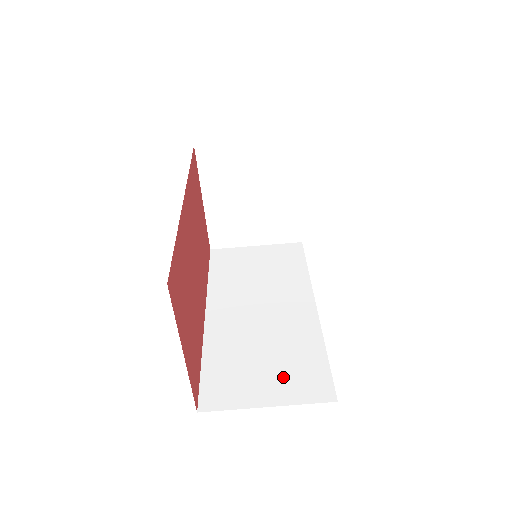
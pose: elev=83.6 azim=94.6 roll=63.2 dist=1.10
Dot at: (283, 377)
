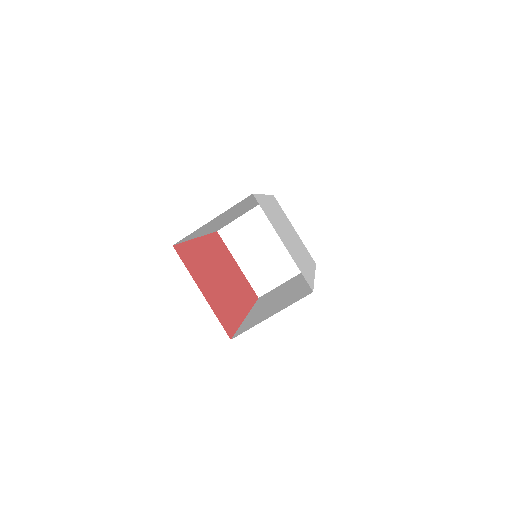
Dot at: (284, 304)
